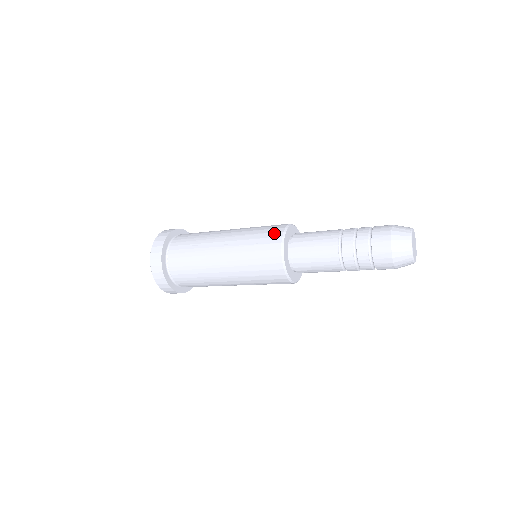
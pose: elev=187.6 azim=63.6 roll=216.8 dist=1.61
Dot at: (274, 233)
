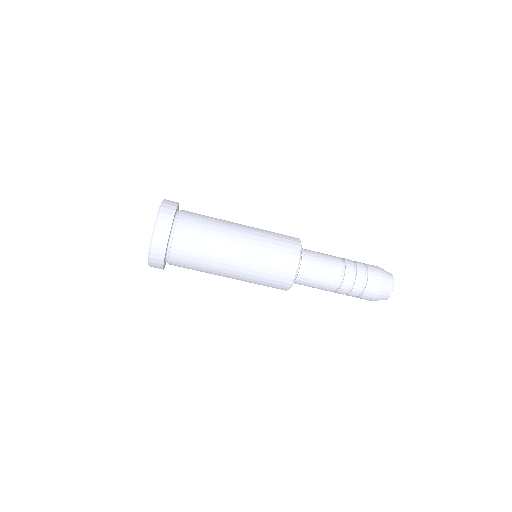
Dot at: occluded
